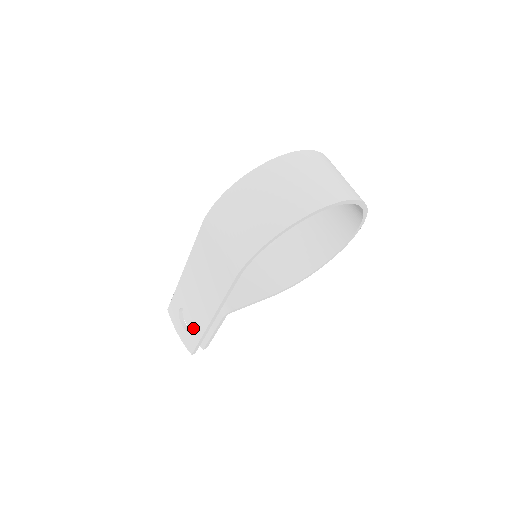
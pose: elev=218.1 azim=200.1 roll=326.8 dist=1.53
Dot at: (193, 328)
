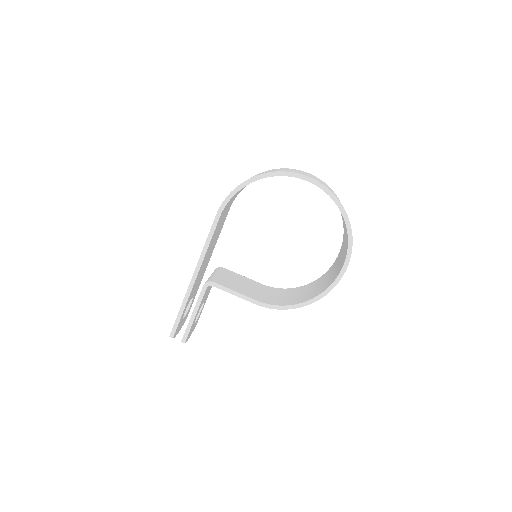
Dot at: occluded
